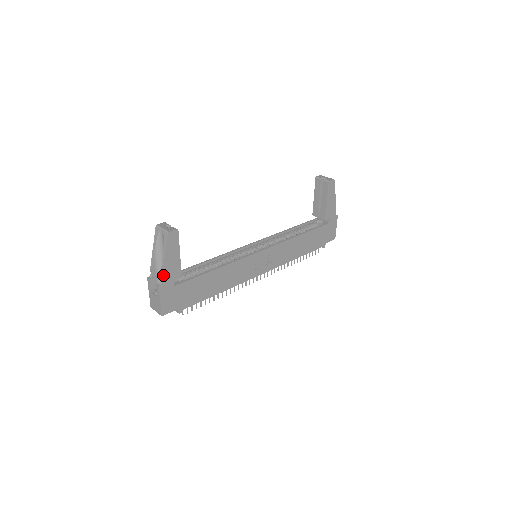
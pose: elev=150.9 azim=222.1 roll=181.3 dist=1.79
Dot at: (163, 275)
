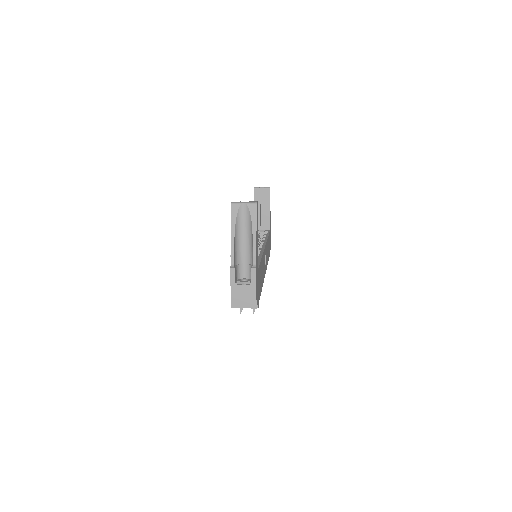
Dot at: (256, 254)
